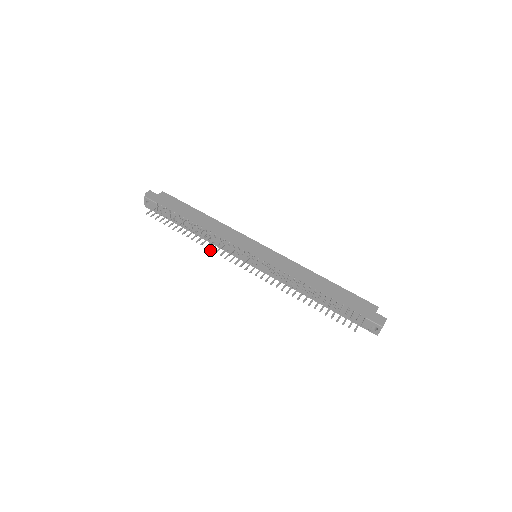
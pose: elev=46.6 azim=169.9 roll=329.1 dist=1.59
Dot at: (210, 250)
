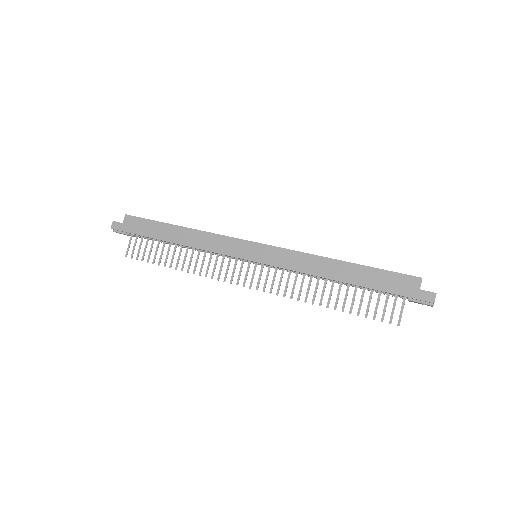
Dot at: occluded
